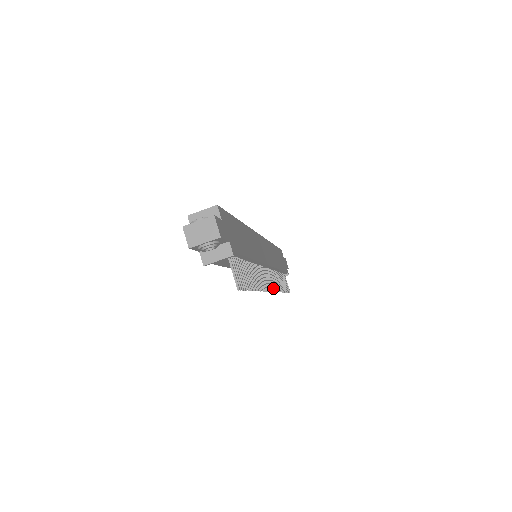
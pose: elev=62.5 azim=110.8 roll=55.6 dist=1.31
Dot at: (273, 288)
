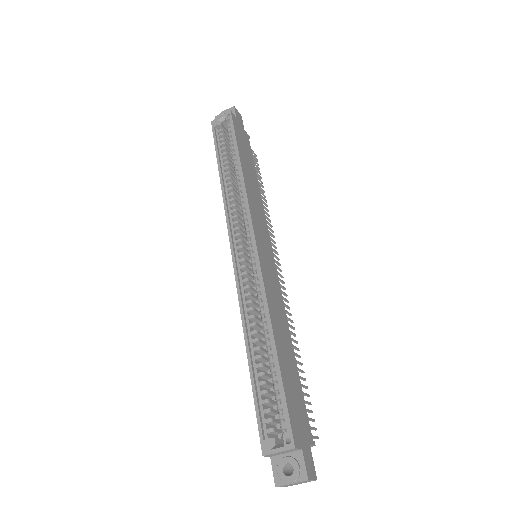
Dot at: (278, 259)
